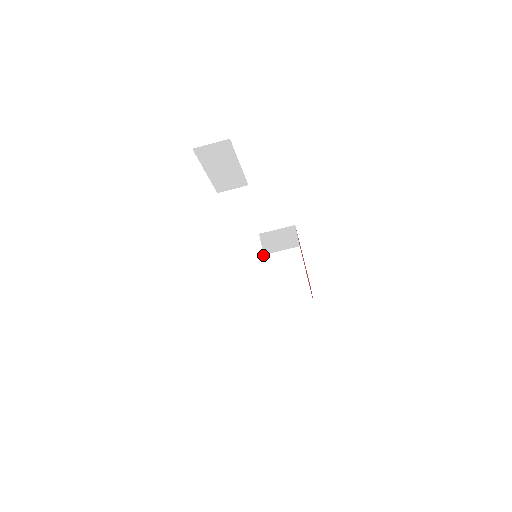
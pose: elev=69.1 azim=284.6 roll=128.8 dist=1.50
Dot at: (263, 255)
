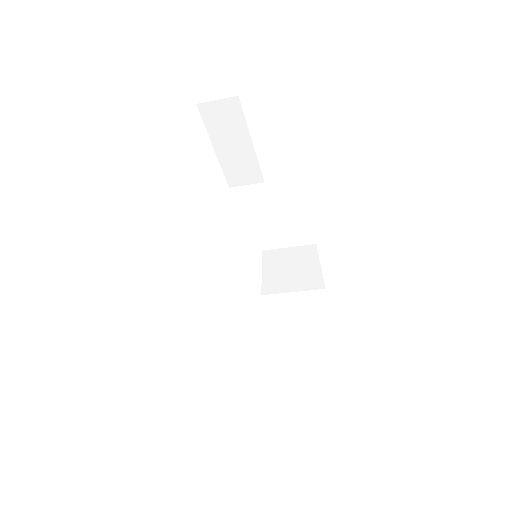
Dot at: (262, 250)
